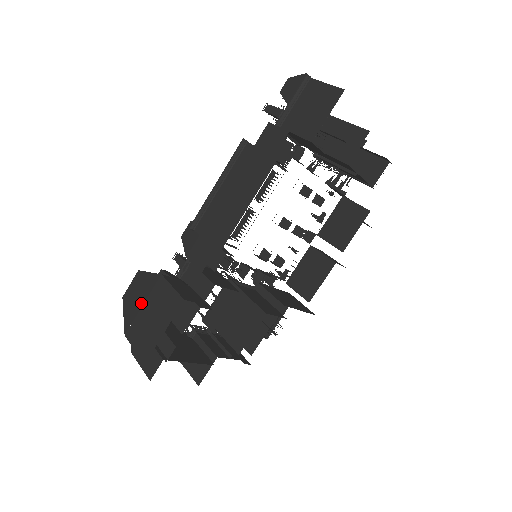
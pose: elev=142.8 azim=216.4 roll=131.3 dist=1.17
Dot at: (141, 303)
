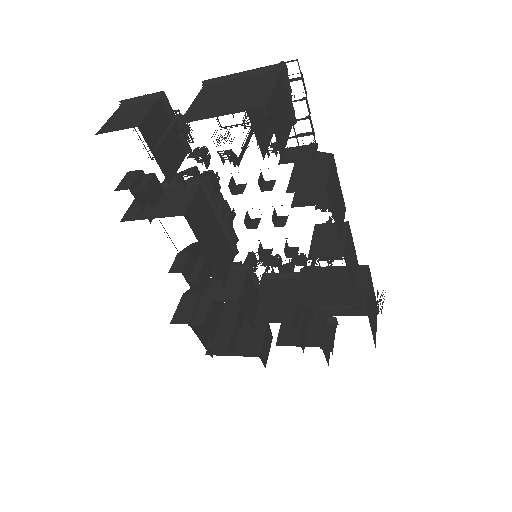
Dot at: occluded
